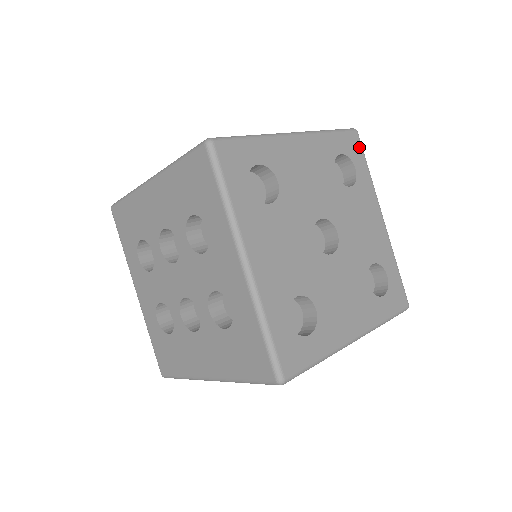
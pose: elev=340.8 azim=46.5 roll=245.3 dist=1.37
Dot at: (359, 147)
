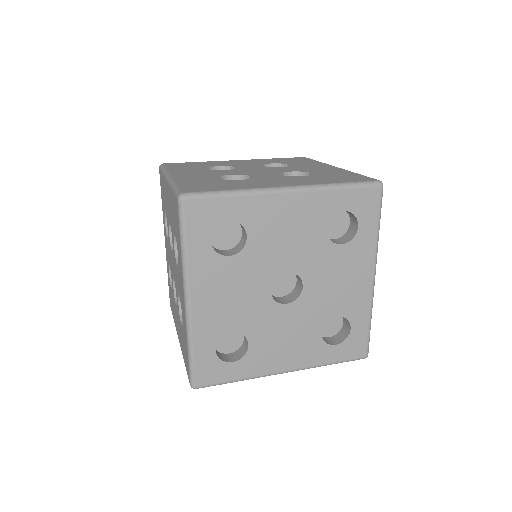
Dot at: (376, 204)
